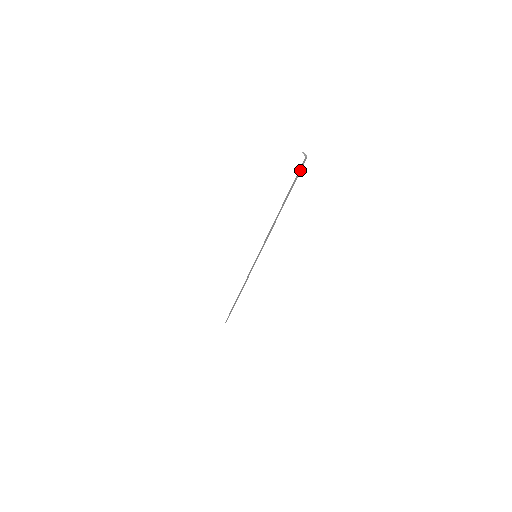
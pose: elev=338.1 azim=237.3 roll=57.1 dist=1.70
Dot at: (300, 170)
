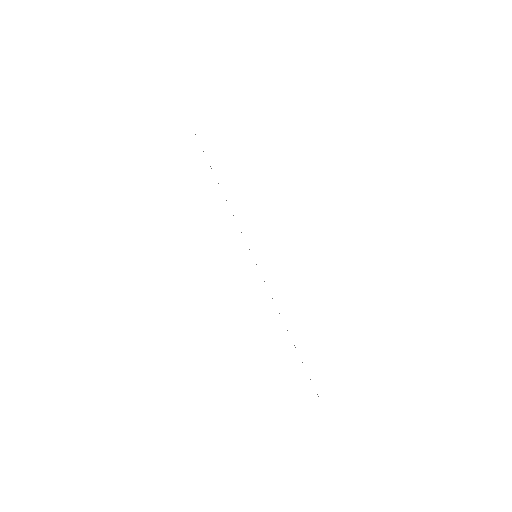
Dot at: occluded
